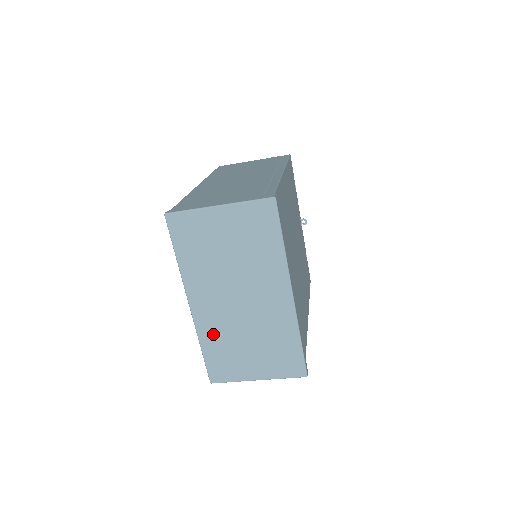
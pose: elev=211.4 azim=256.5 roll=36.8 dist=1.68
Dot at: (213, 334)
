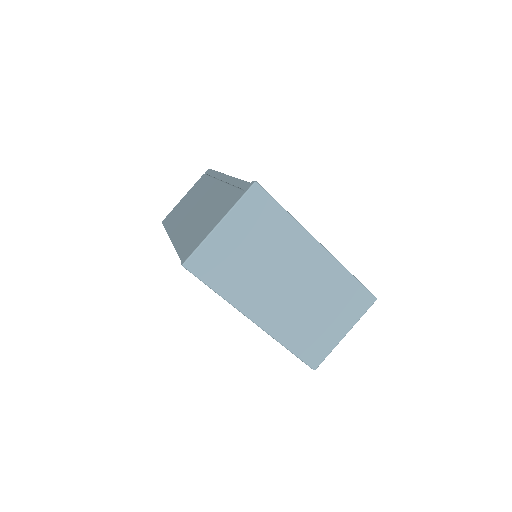
Dot at: (288, 329)
